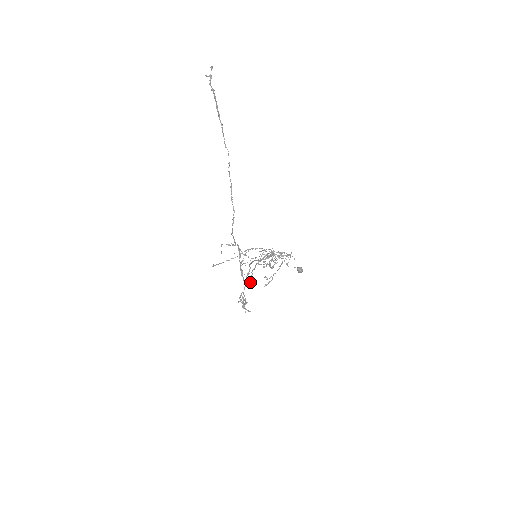
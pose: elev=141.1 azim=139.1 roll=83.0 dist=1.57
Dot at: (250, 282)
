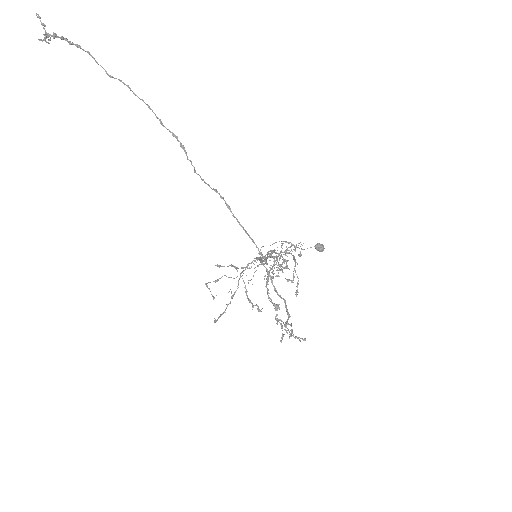
Dot at: (275, 309)
